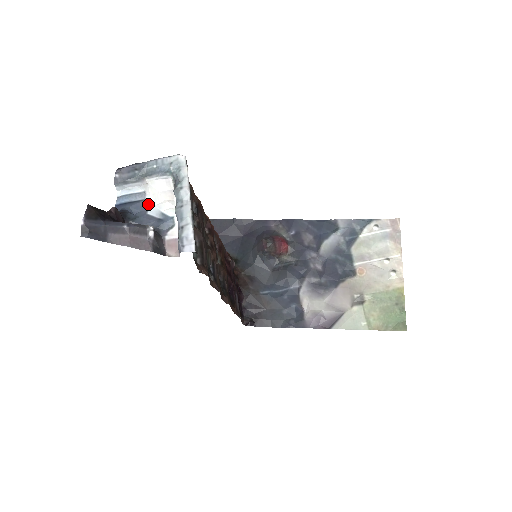
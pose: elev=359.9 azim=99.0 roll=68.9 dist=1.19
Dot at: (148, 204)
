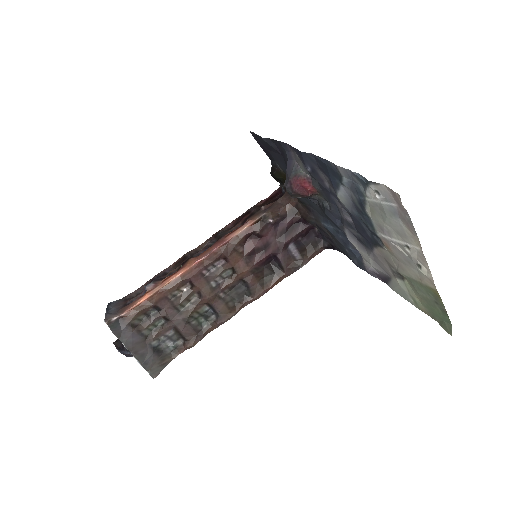
Dot at: occluded
